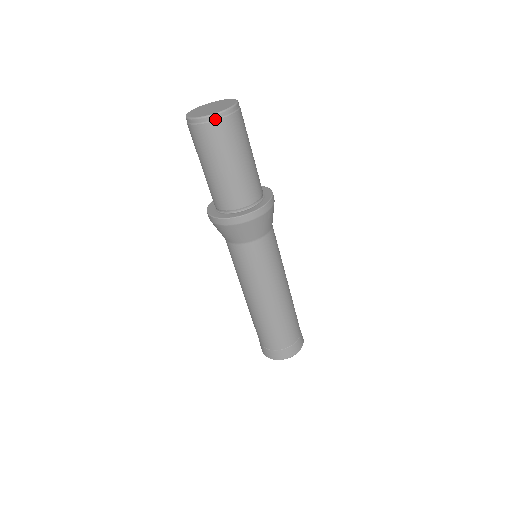
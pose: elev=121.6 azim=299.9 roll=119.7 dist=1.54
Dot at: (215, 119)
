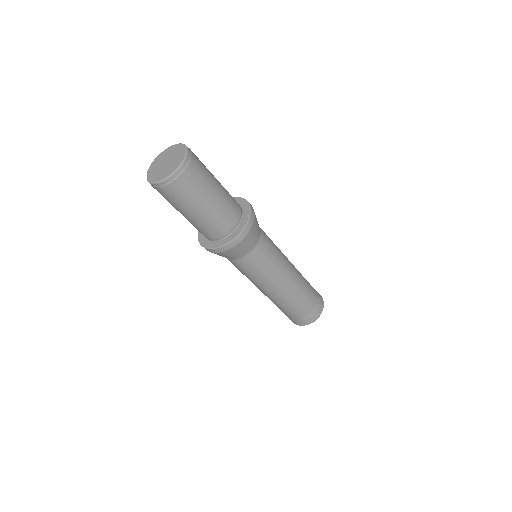
Dot at: (188, 162)
